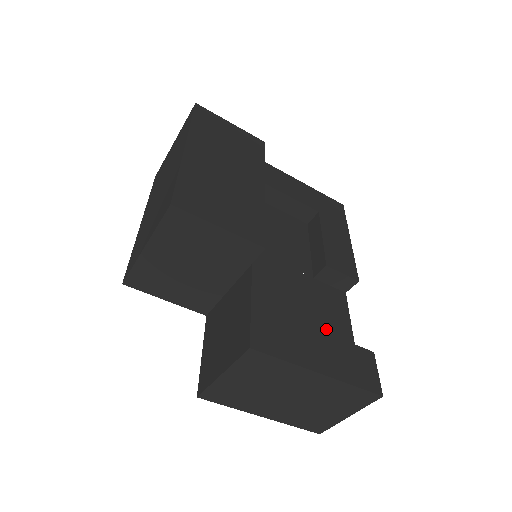
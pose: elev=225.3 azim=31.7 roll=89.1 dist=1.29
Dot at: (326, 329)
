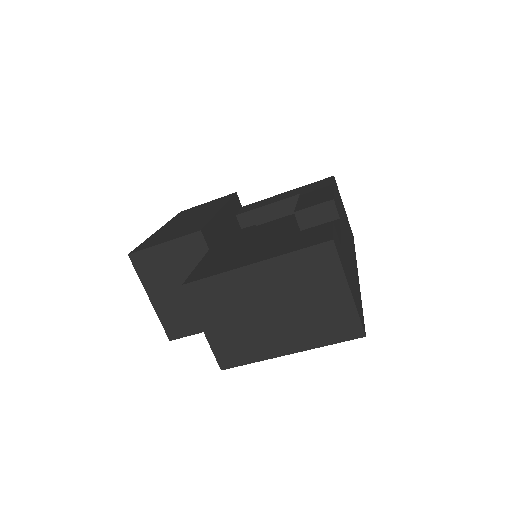
Dot at: occluded
